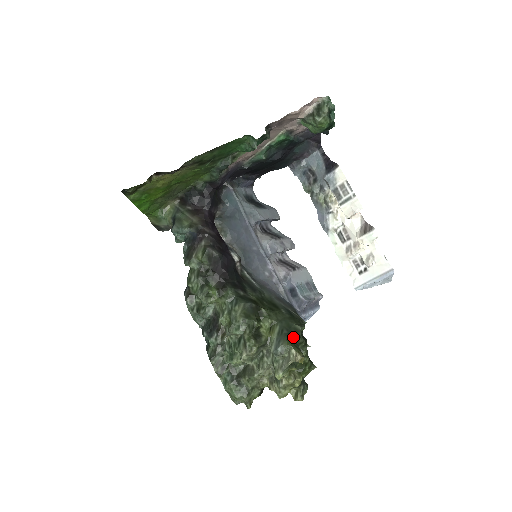
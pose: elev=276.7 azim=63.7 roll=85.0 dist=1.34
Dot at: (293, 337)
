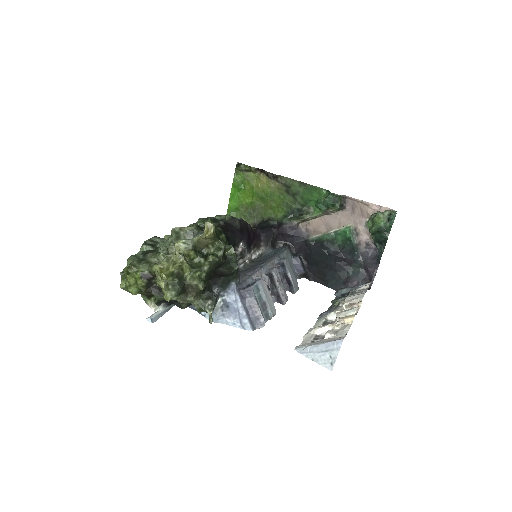
Dot at: occluded
